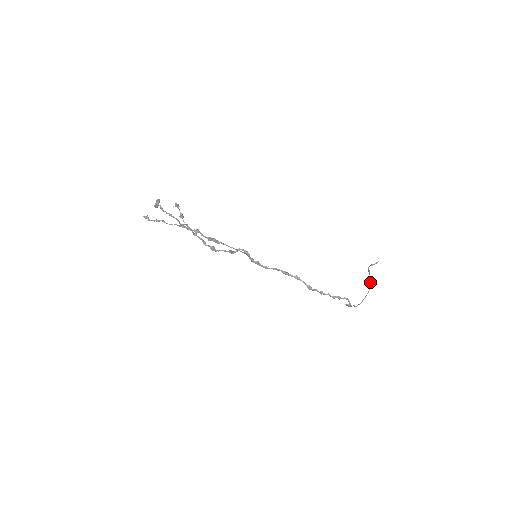
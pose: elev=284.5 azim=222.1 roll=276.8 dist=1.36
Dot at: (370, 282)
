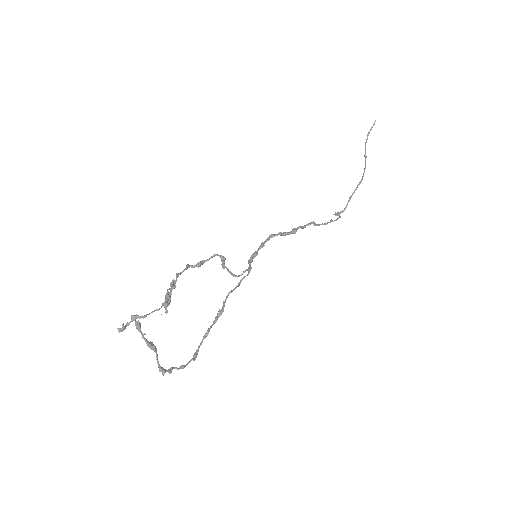
Dot at: occluded
